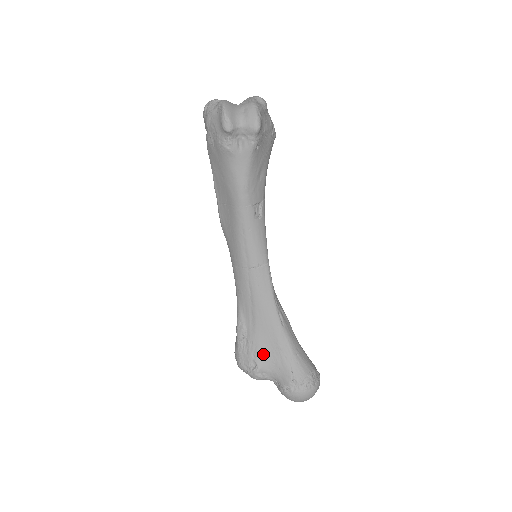
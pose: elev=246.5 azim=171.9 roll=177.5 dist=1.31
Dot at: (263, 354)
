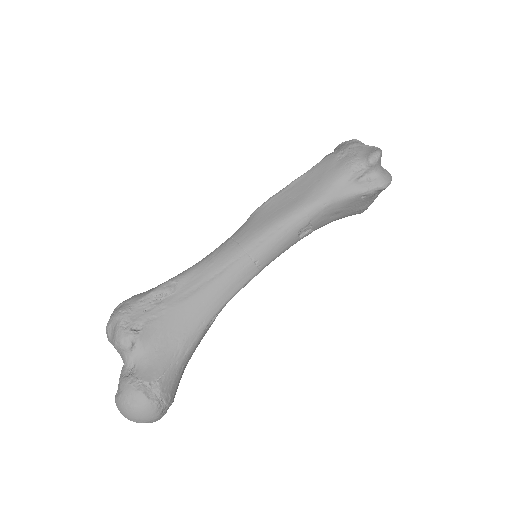
Dot at: (160, 329)
